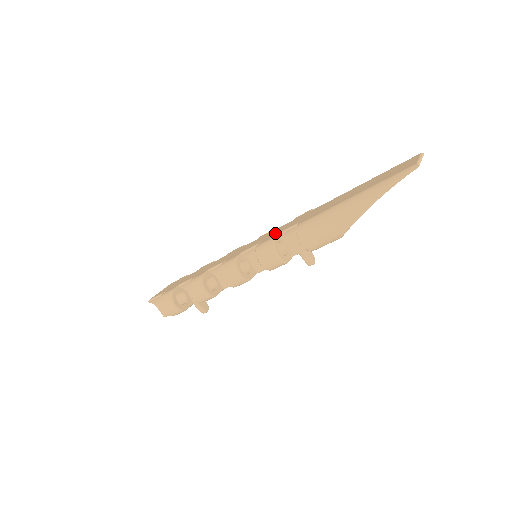
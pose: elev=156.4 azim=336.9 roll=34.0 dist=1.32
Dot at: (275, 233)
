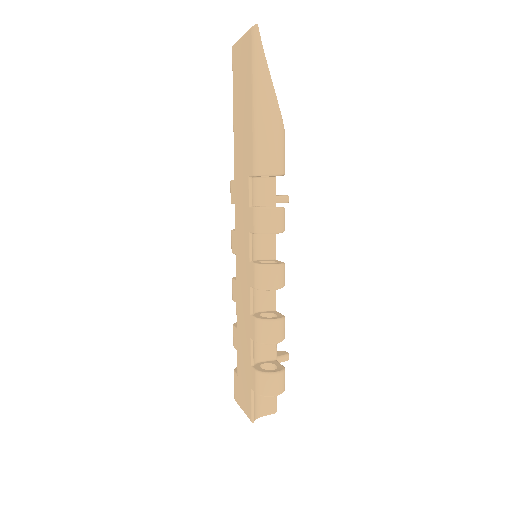
Dot at: (245, 214)
